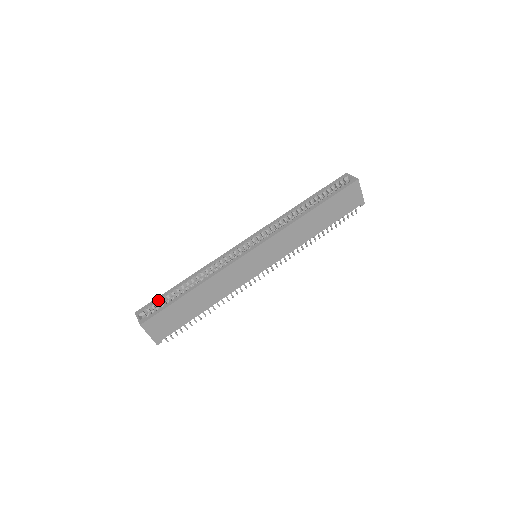
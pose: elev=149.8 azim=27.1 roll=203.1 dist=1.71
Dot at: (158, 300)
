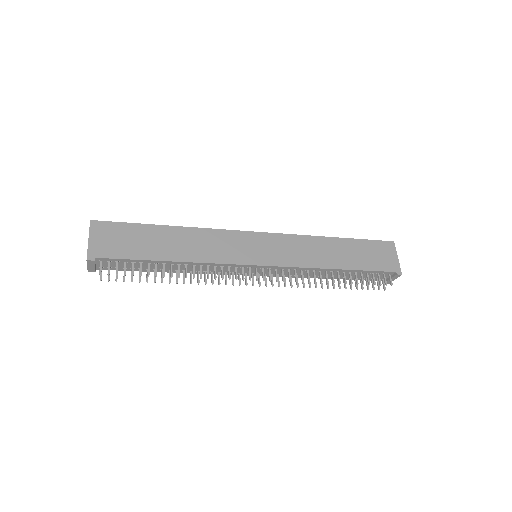
Dot at: occluded
